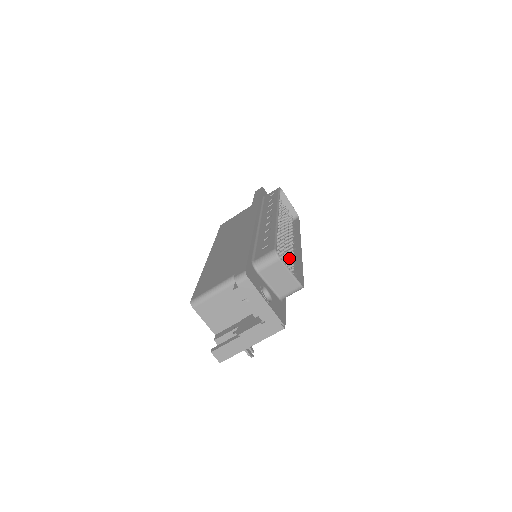
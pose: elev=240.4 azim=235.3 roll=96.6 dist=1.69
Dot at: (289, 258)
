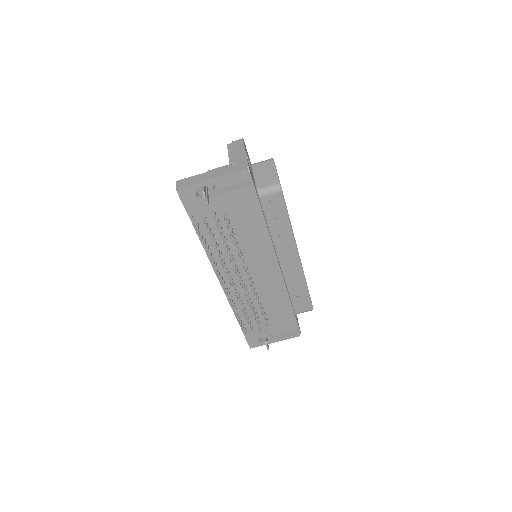
Dot at: occluded
